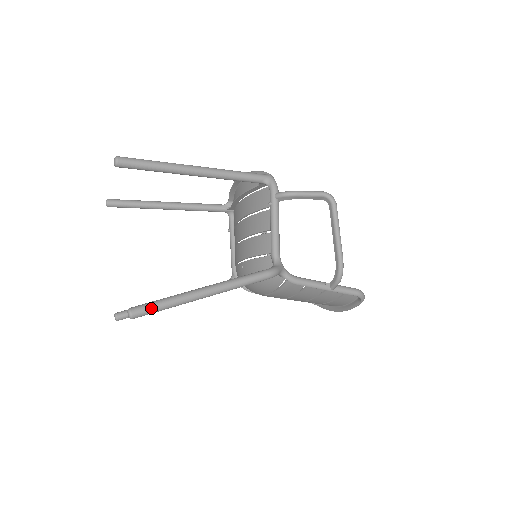
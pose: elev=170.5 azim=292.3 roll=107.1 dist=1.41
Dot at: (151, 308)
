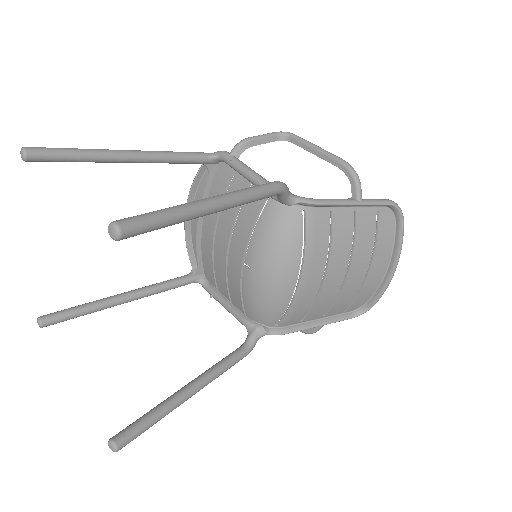
Dot at: (144, 215)
